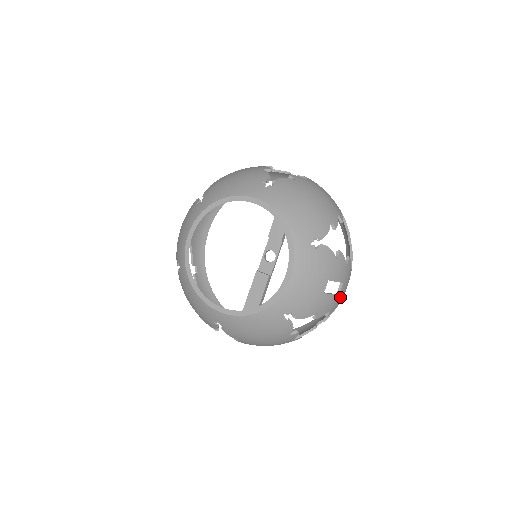
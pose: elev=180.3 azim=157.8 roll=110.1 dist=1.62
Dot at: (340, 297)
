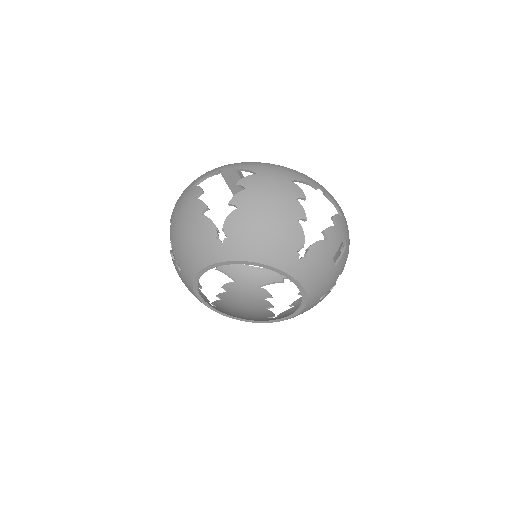
Dot at: (348, 241)
